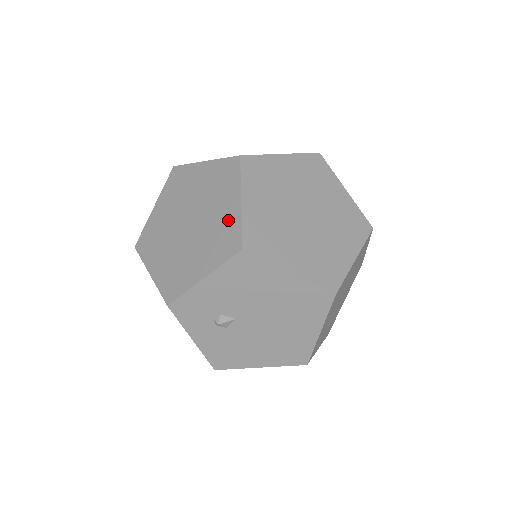
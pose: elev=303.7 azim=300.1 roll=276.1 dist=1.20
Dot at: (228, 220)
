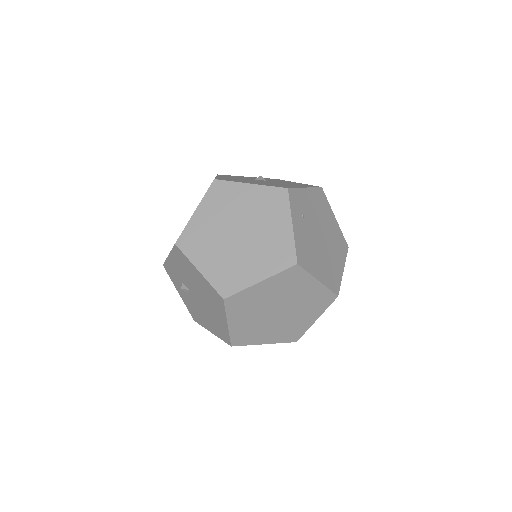
Dot at: occluded
